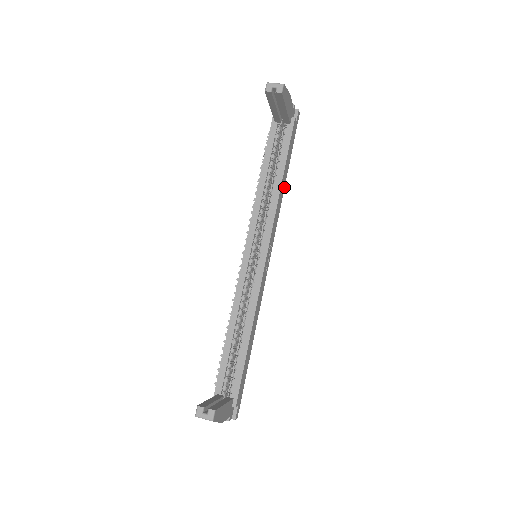
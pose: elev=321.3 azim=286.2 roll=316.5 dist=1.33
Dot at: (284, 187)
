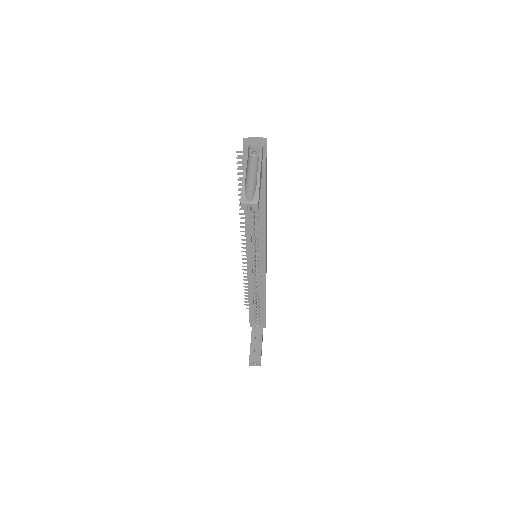
Dot at: occluded
